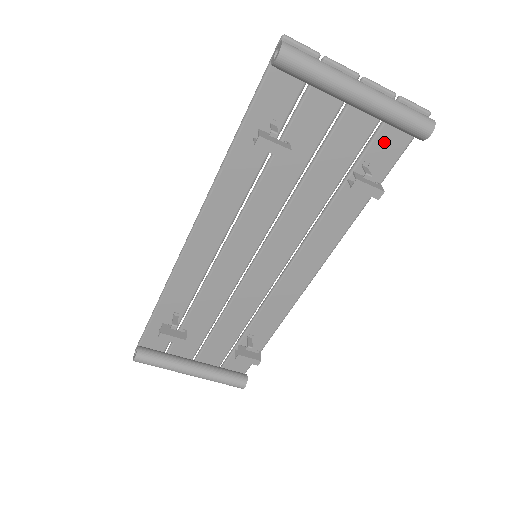
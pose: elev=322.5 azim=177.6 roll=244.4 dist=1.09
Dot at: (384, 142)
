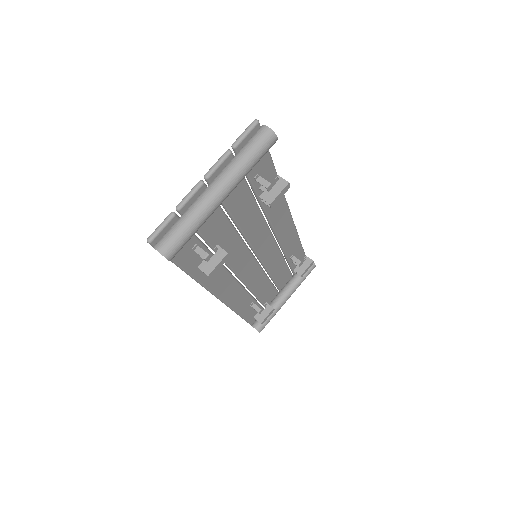
Dot at: occluded
